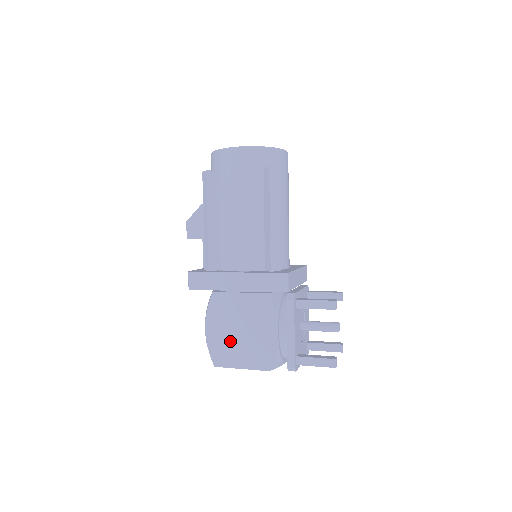
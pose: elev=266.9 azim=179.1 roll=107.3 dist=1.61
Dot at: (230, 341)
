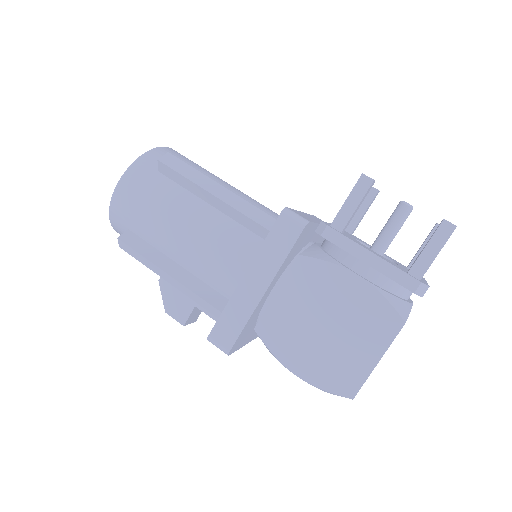
Dot at: (330, 351)
